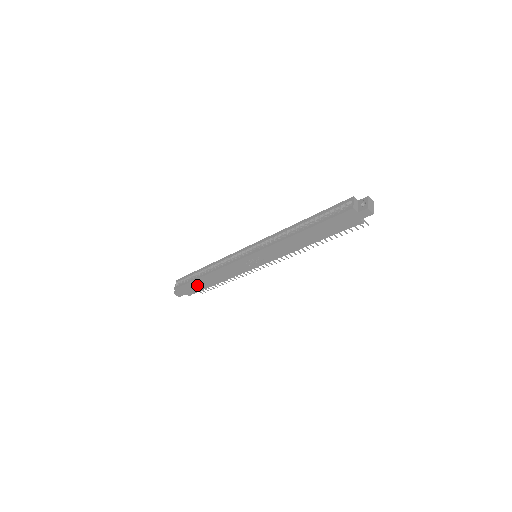
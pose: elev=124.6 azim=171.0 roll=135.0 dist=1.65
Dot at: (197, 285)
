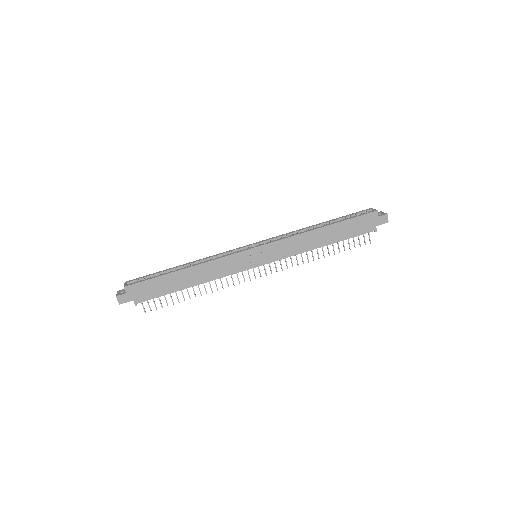
Dot at: (162, 285)
